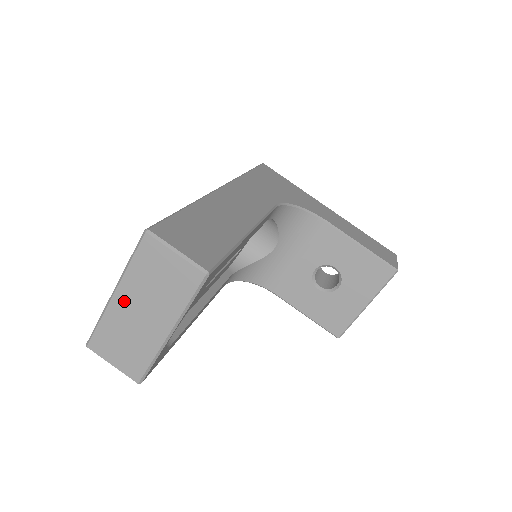
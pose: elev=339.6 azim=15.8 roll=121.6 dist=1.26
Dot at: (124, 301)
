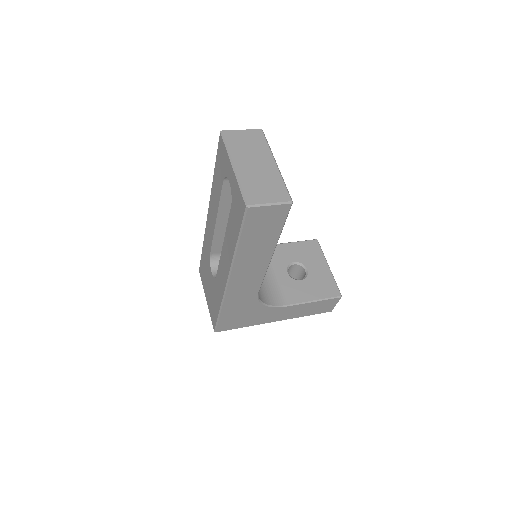
Dot at: (242, 165)
